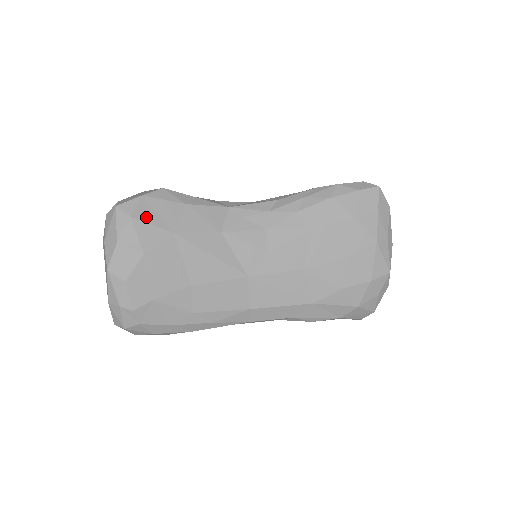
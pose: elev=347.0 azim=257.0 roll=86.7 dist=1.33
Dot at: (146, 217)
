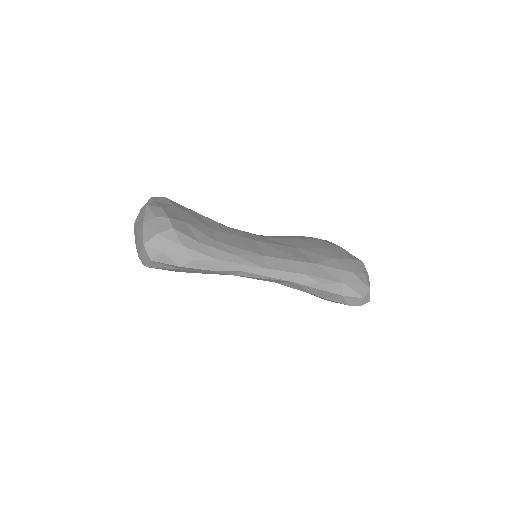
Dot at: occluded
